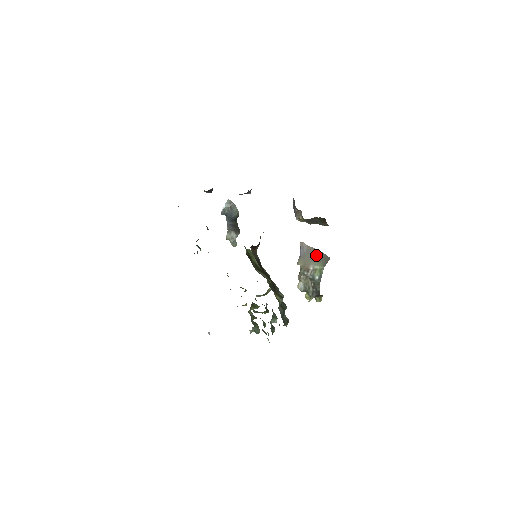
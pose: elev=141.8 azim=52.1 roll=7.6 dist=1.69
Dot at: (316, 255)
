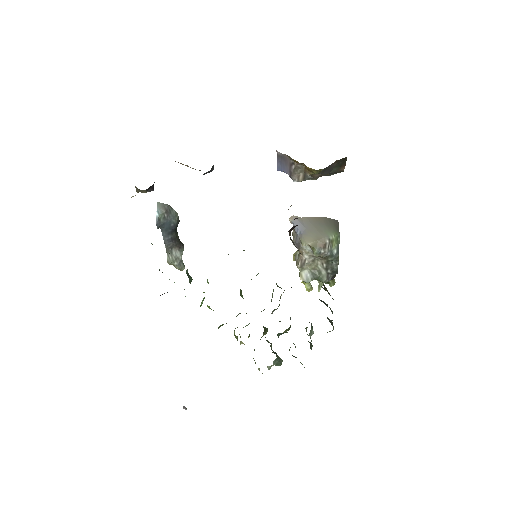
Dot at: (321, 223)
